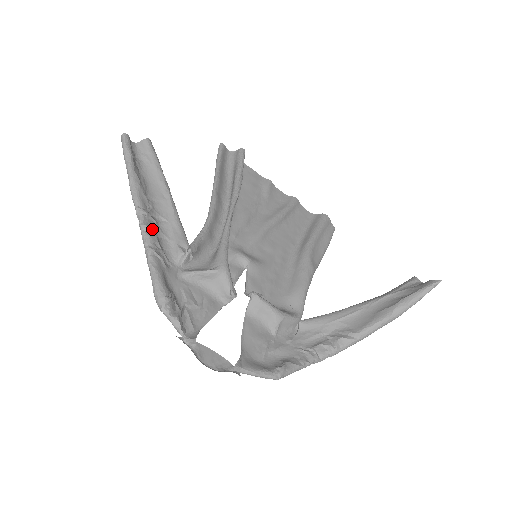
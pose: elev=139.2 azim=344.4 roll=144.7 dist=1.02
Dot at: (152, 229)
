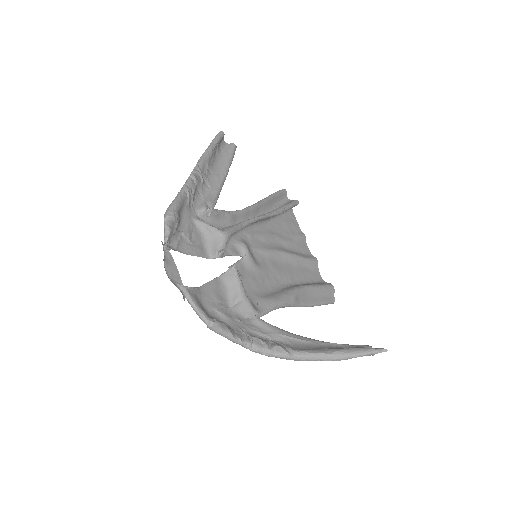
Dot at: (197, 182)
